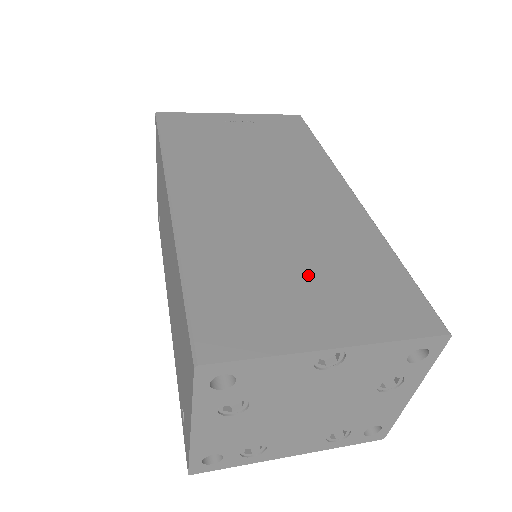
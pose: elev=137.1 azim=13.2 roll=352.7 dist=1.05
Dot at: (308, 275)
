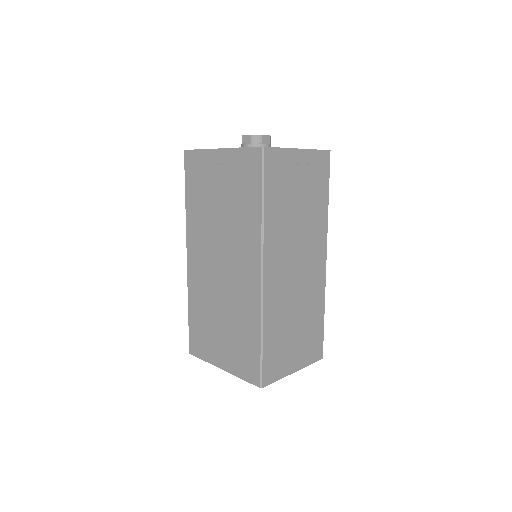
Dot at: (223, 331)
